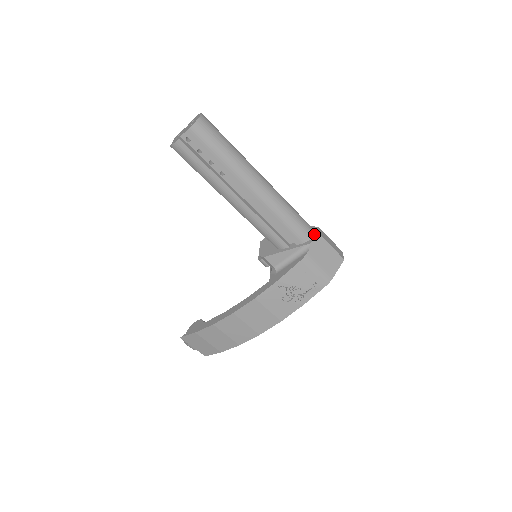
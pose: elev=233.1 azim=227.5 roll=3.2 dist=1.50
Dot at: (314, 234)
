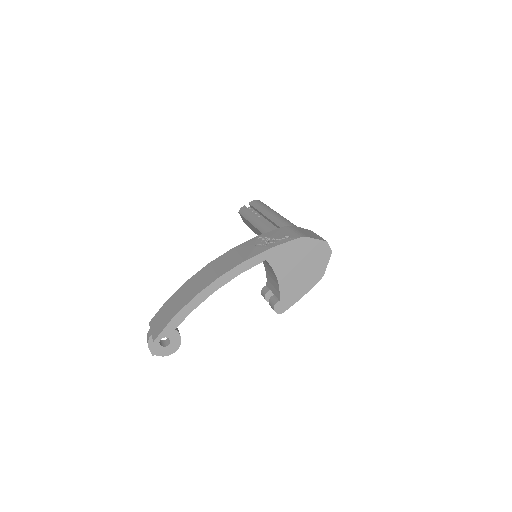
Dot at: occluded
